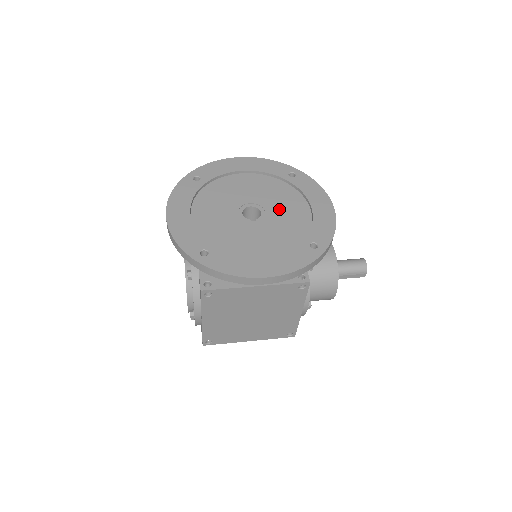
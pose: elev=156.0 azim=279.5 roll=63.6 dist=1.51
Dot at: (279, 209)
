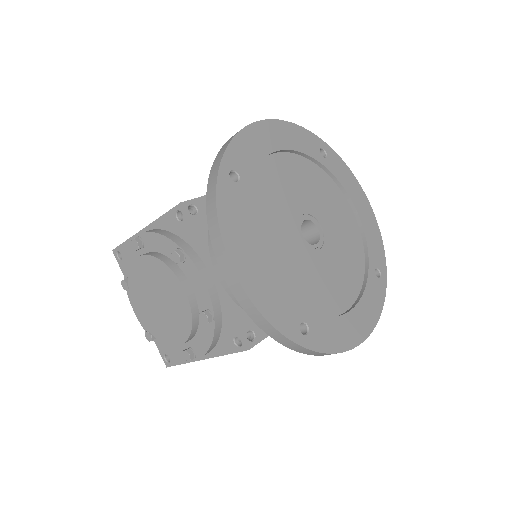
Dot at: (331, 219)
